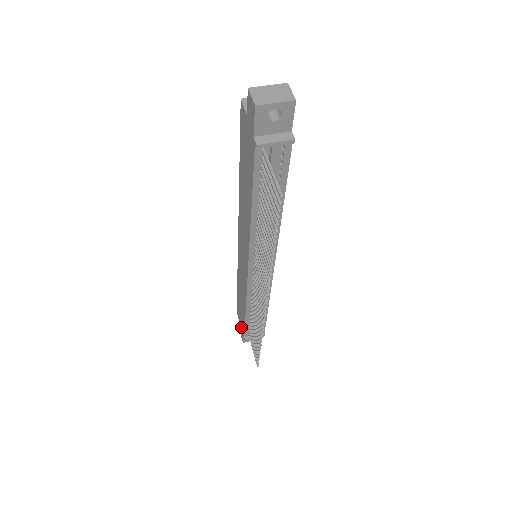
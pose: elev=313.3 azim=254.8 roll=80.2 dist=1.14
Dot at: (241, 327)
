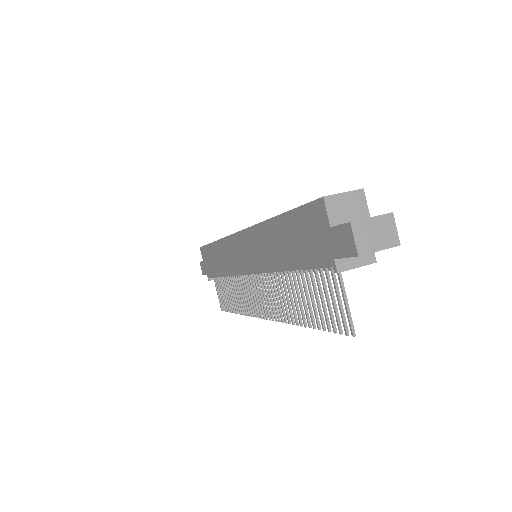
Dot at: (205, 267)
